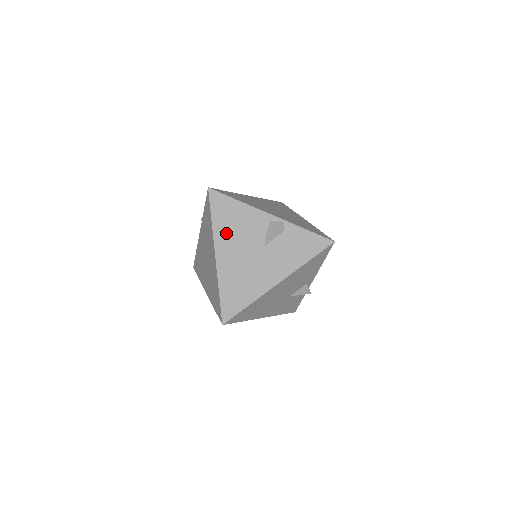
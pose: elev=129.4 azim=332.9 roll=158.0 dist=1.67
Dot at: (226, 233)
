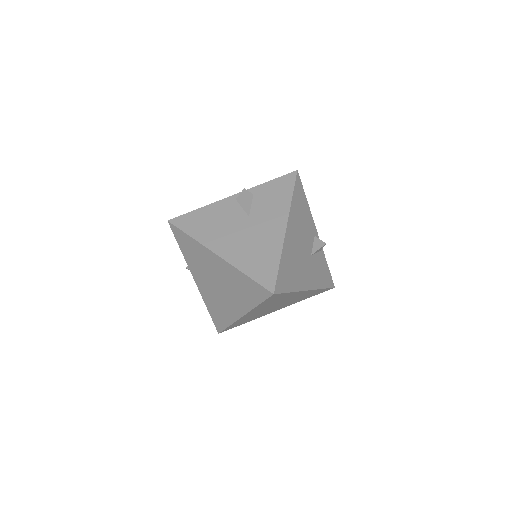
Dot at: (210, 234)
